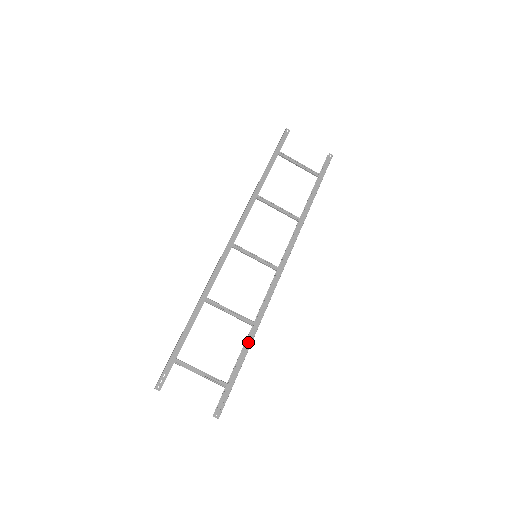
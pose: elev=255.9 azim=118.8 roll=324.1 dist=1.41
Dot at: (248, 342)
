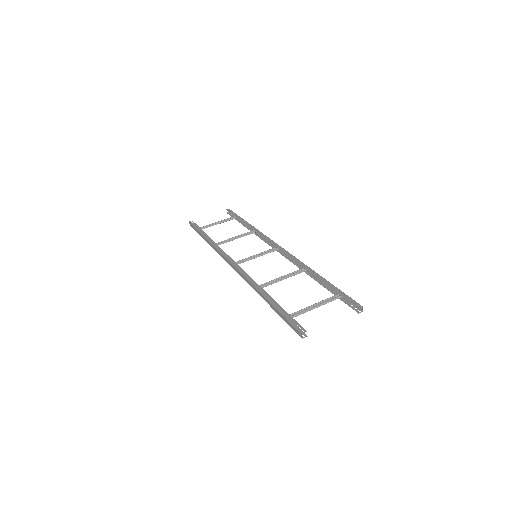
Dot at: (315, 275)
